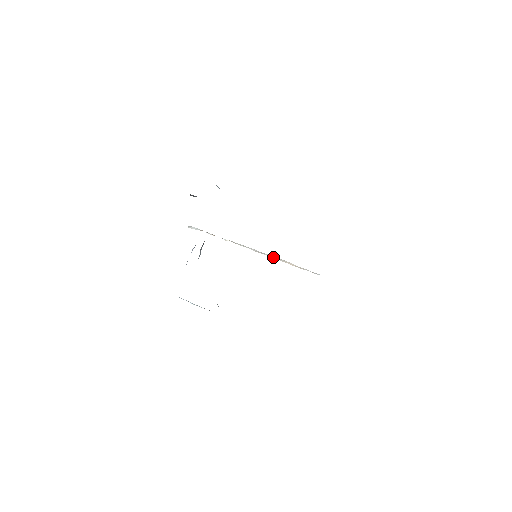
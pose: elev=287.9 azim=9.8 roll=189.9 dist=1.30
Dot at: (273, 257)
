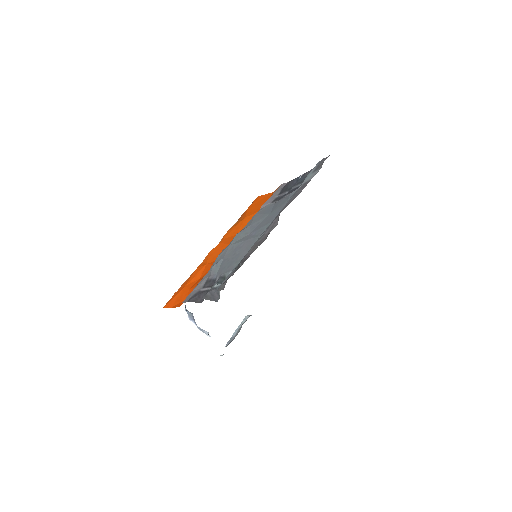
Dot at: occluded
